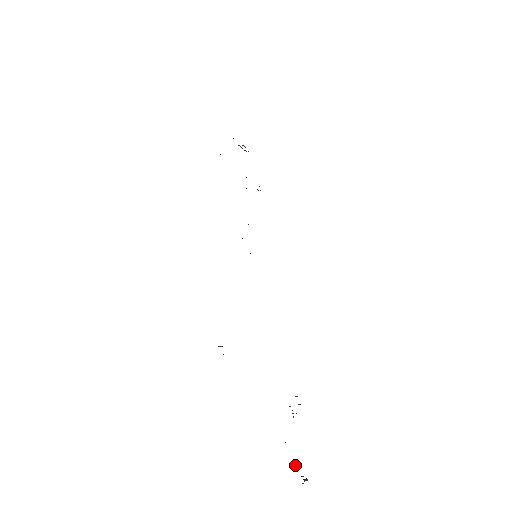
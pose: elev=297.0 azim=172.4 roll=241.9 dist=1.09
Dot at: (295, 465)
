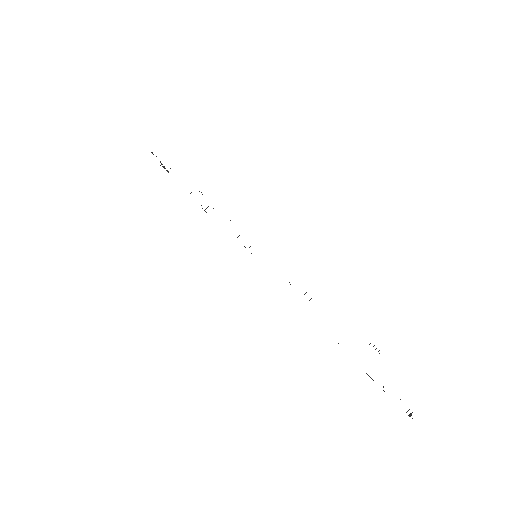
Dot at: (400, 399)
